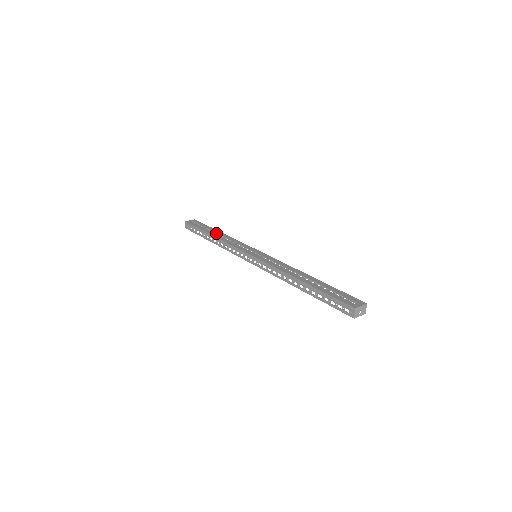
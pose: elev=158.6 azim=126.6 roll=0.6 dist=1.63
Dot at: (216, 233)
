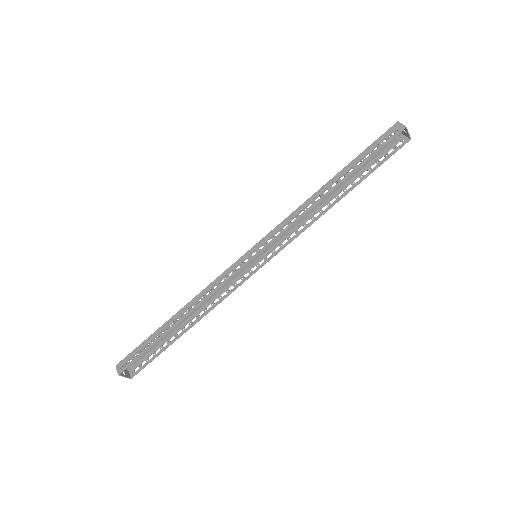
Dot at: (176, 332)
